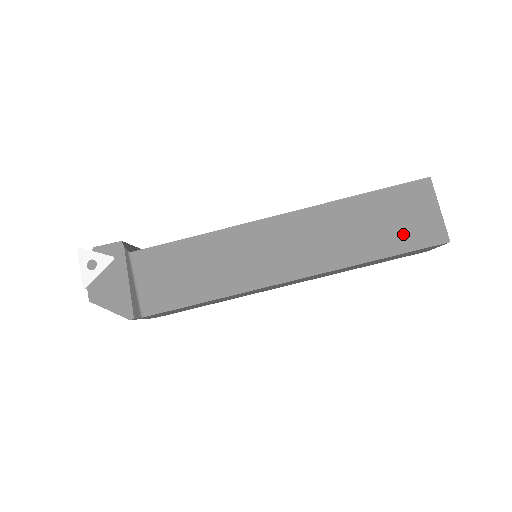
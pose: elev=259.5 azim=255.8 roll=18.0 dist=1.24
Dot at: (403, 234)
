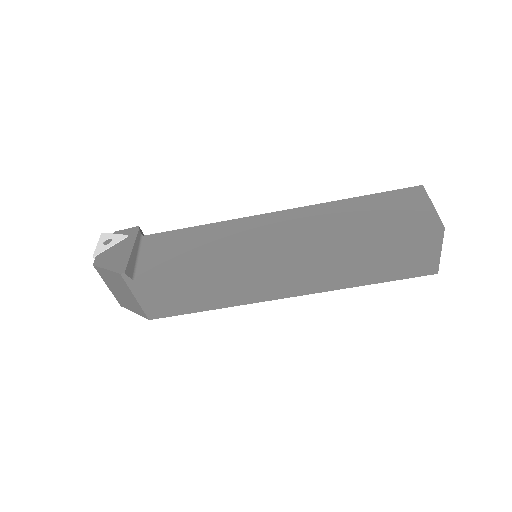
Dot at: (396, 222)
